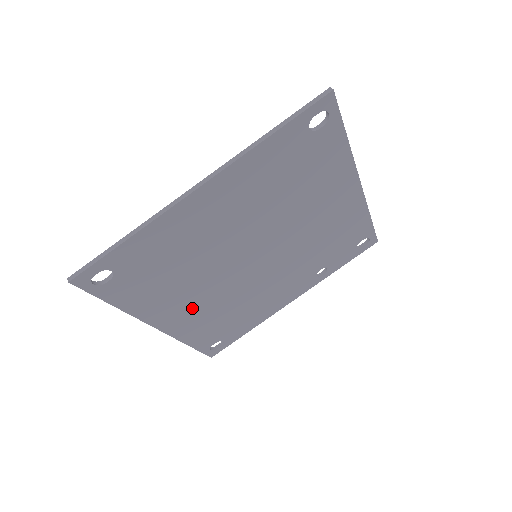
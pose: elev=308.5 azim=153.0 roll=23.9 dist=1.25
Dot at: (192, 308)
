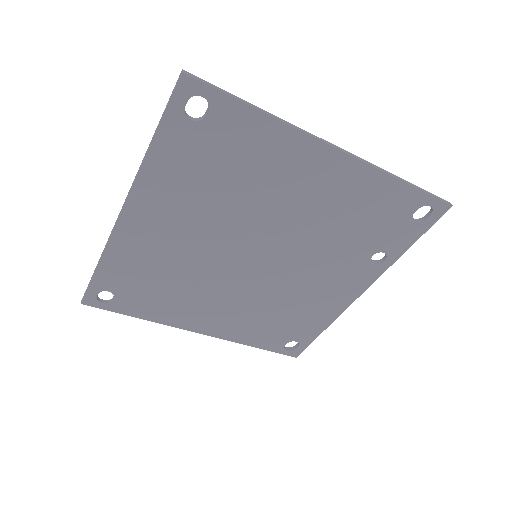
Dot at: (223, 313)
